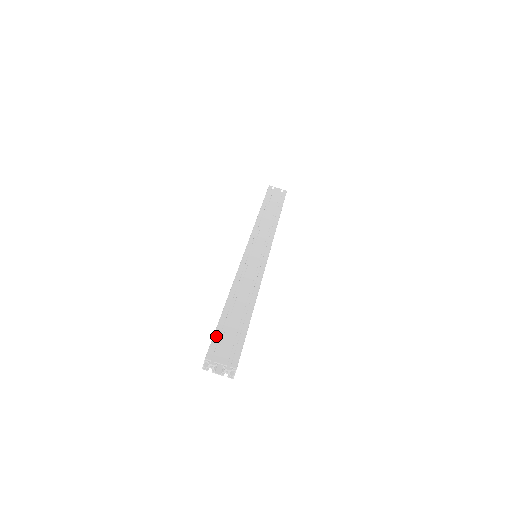
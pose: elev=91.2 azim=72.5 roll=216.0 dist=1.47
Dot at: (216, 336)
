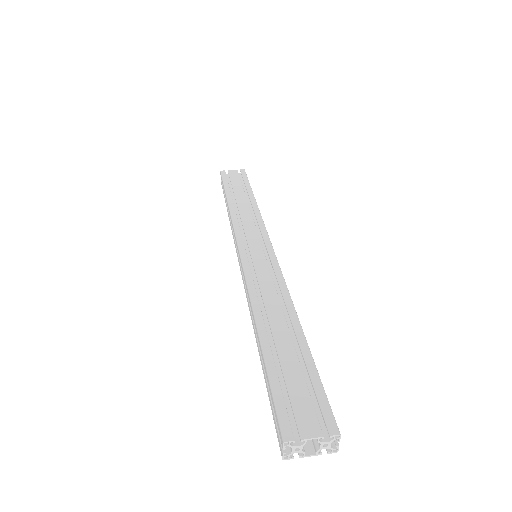
Dot at: (277, 394)
